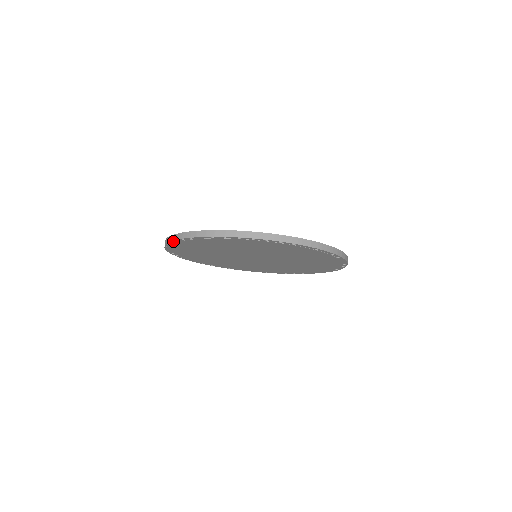
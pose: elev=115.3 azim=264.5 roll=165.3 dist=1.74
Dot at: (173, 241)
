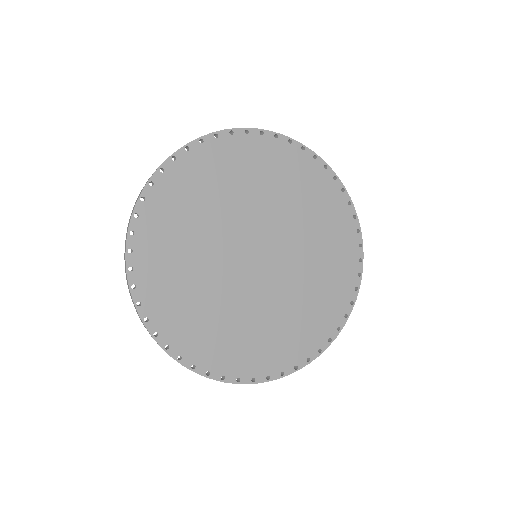
Dot at: (127, 244)
